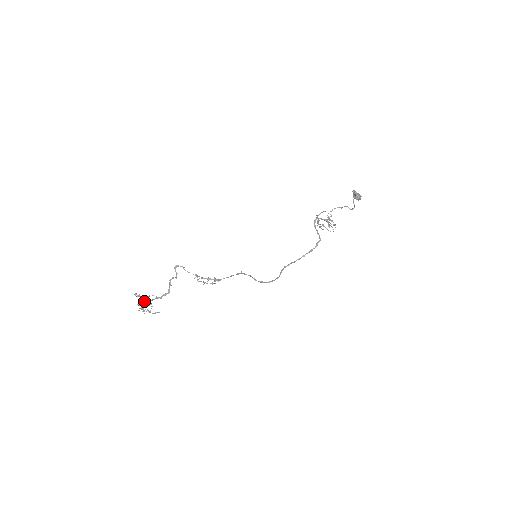
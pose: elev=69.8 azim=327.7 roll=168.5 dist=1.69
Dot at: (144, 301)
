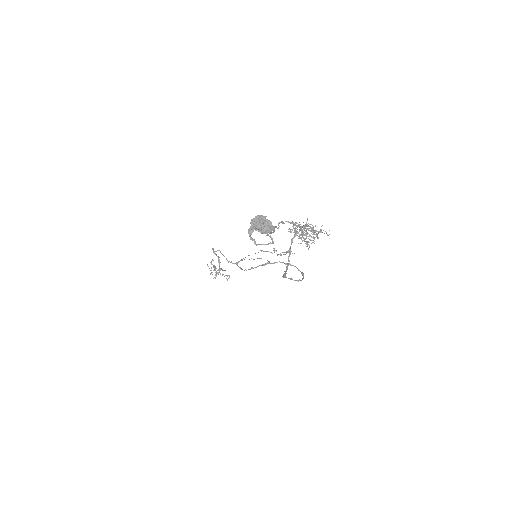
Dot at: (211, 270)
